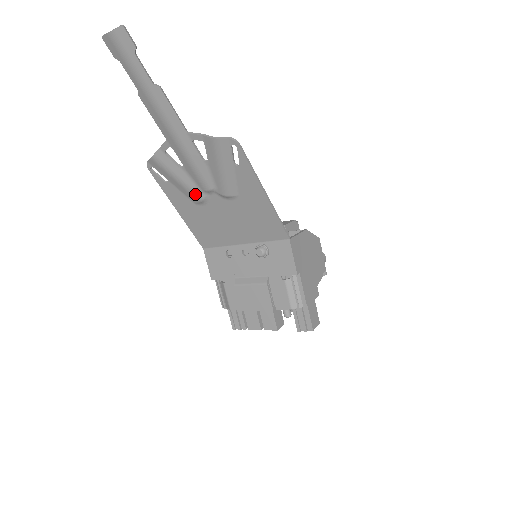
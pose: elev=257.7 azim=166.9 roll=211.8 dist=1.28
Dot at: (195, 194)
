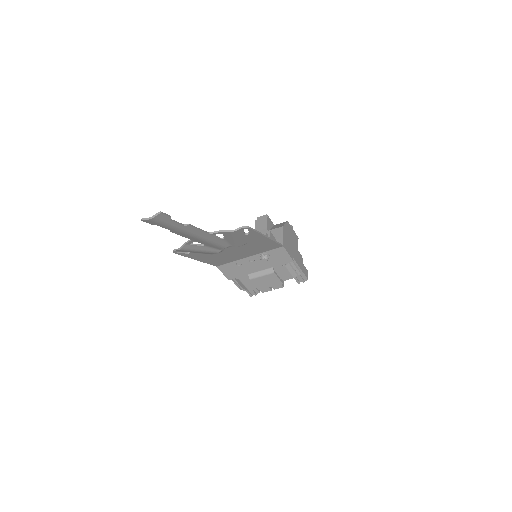
Dot at: (214, 252)
